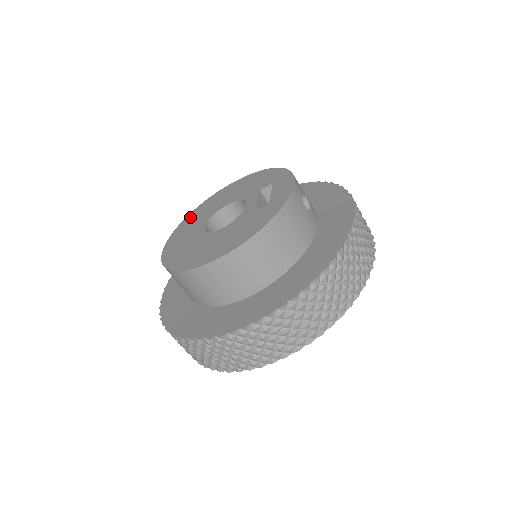
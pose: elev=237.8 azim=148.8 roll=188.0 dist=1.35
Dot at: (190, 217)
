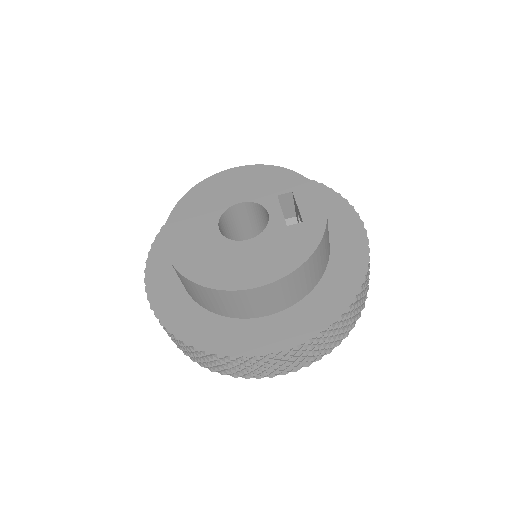
Dot at: (183, 207)
